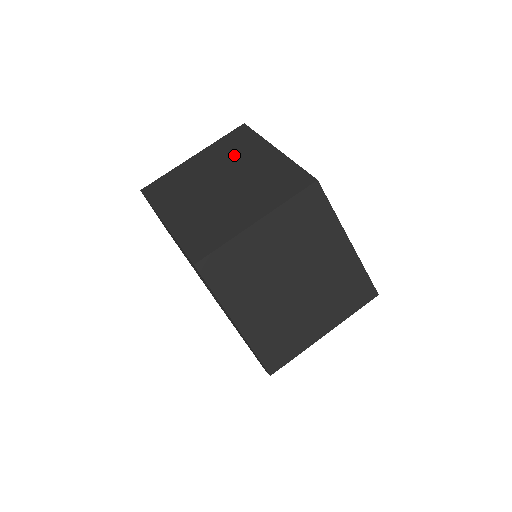
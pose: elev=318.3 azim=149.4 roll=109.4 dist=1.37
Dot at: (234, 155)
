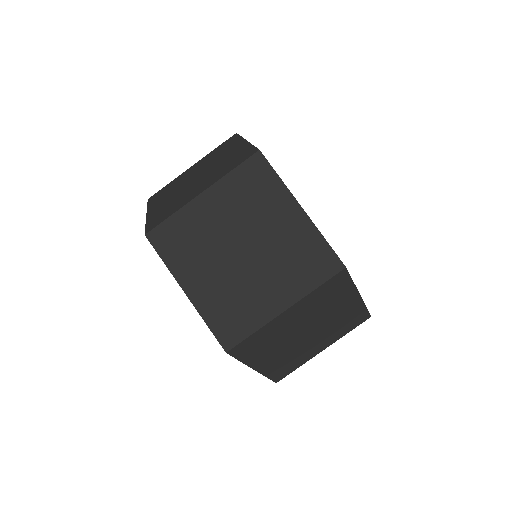
Dot at: (216, 155)
